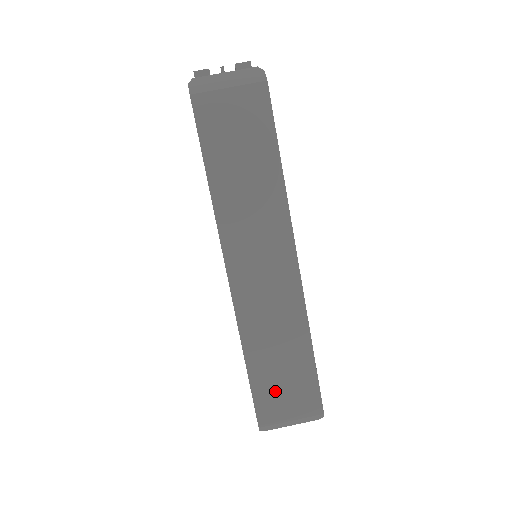
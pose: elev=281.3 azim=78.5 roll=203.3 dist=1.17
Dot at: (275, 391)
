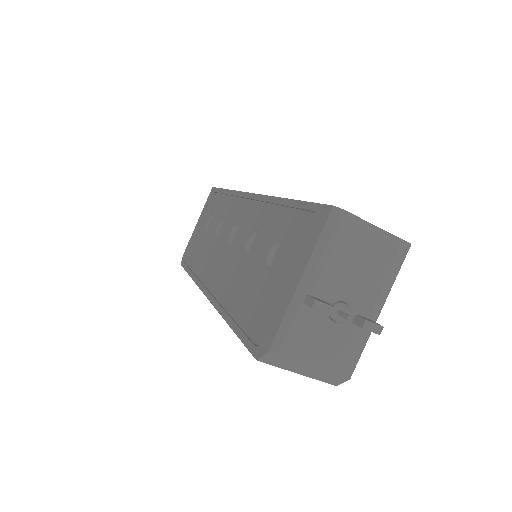
Dot at: occluded
